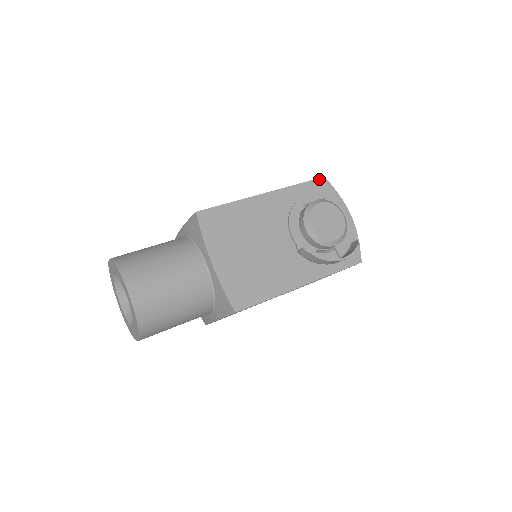
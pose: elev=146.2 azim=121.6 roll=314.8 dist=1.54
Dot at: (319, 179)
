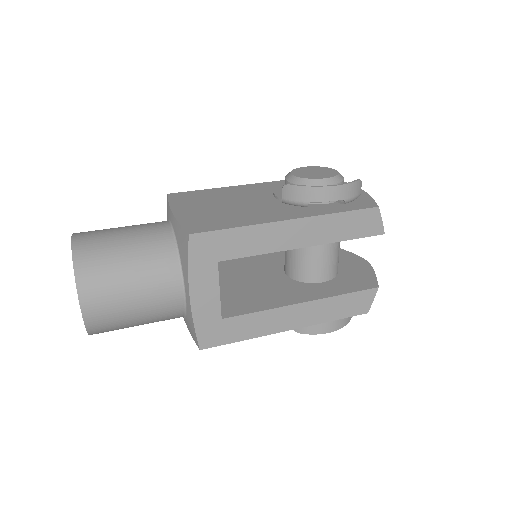
Dot at: occluded
